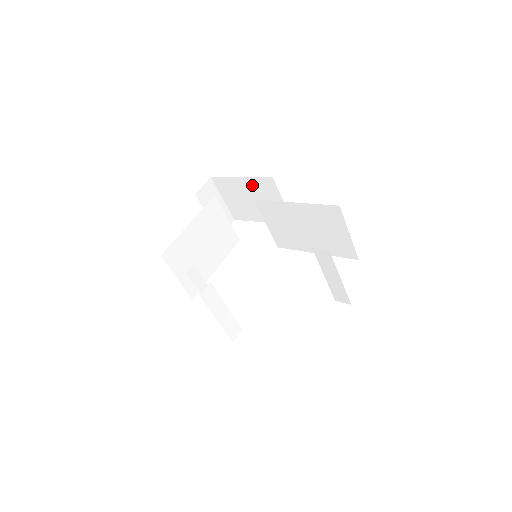
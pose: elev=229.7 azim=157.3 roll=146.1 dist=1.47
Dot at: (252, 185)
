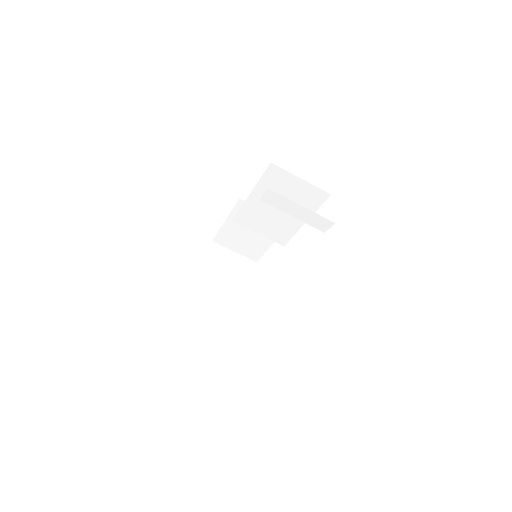
Dot at: occluded
